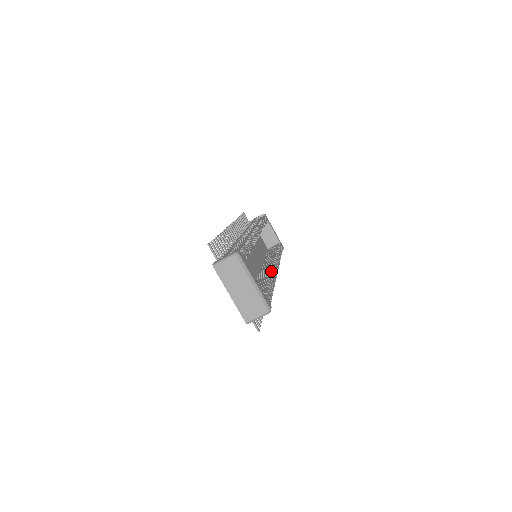
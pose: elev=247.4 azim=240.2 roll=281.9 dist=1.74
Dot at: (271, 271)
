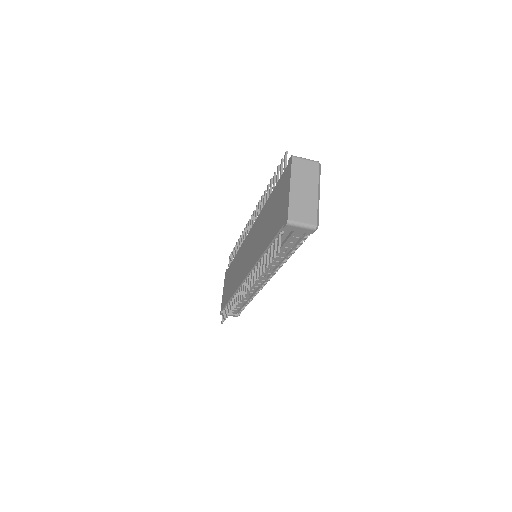
Dot at: occluded
